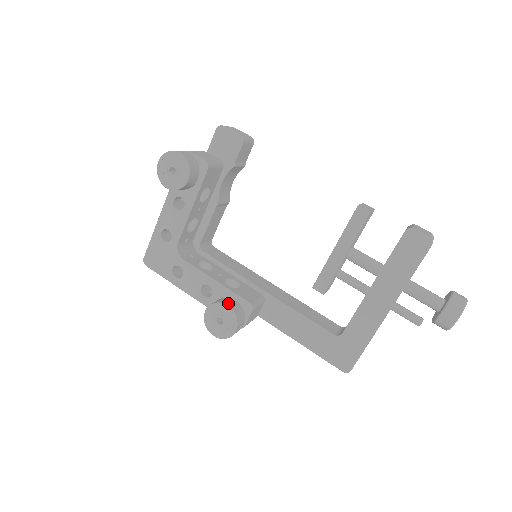
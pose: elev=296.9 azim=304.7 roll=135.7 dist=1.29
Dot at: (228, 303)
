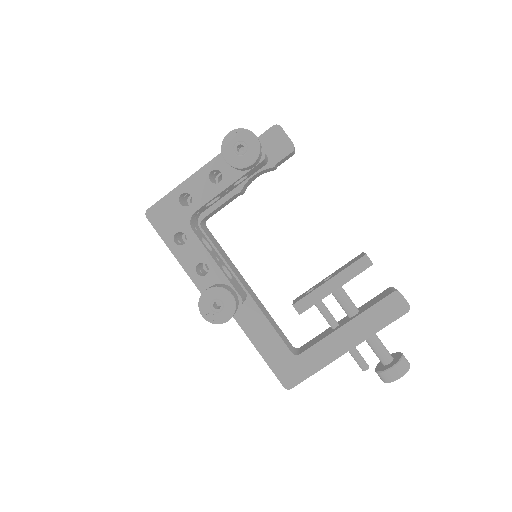
Dot at: (232, 292)
